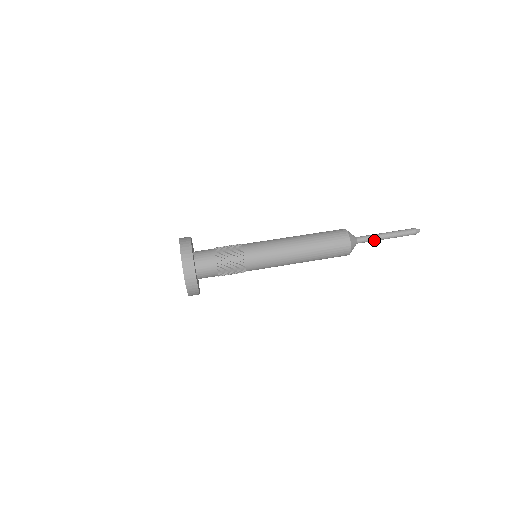
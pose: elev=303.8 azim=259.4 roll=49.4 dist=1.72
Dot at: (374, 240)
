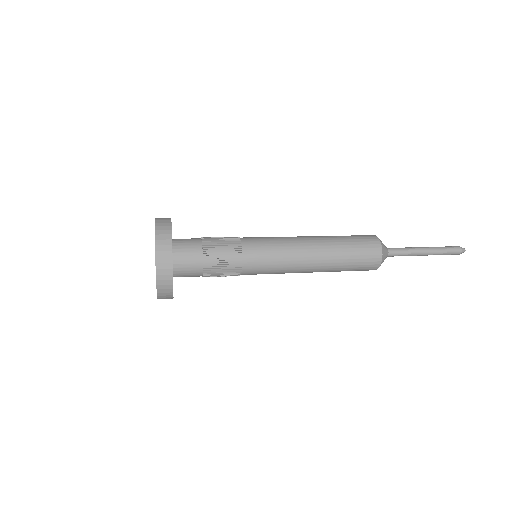
Dot at: (409, 250)
